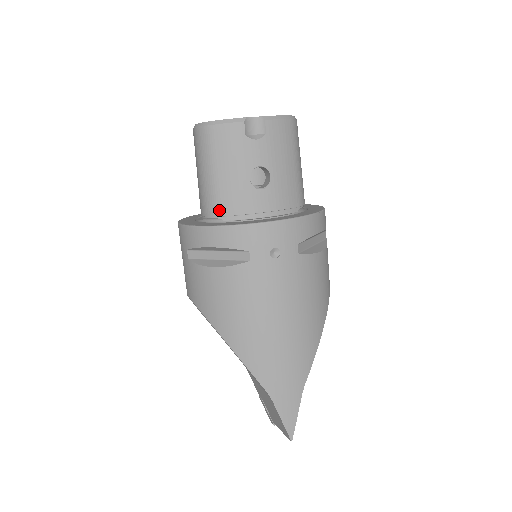
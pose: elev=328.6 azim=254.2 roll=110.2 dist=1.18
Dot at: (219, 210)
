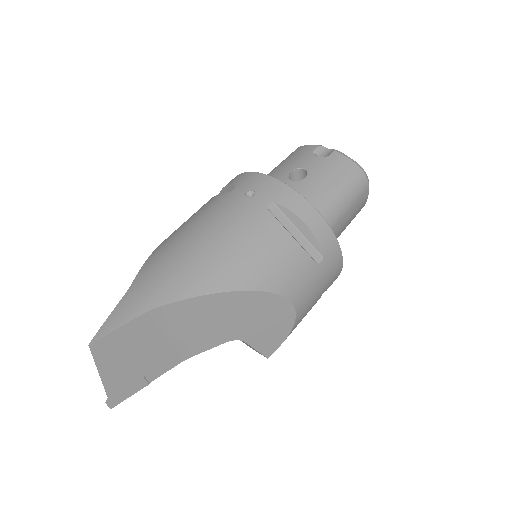
Dot at: occluded
